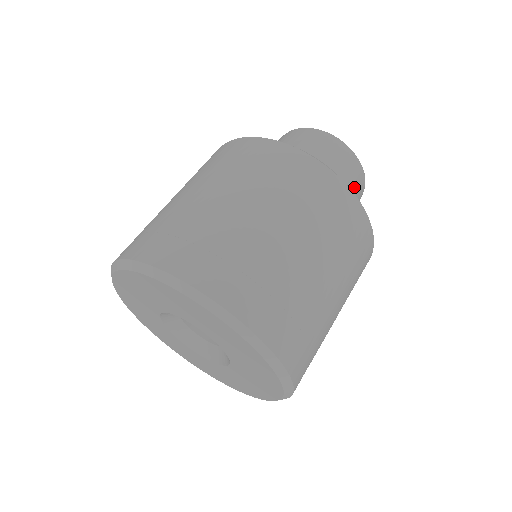
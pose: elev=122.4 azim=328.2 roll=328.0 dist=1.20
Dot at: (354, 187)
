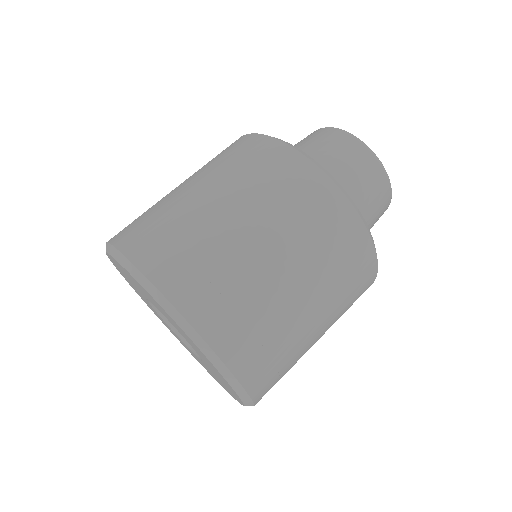
Dot at: (372, 197)
